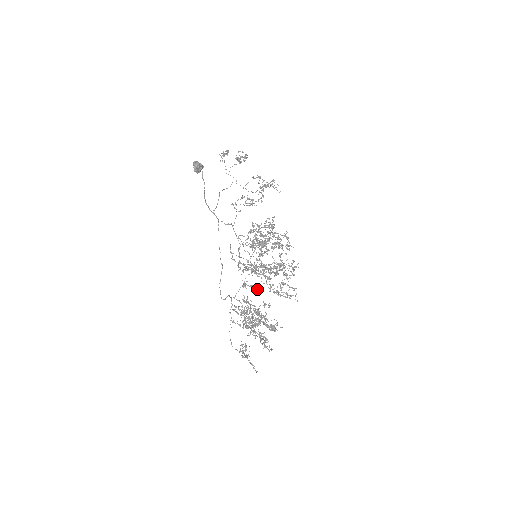
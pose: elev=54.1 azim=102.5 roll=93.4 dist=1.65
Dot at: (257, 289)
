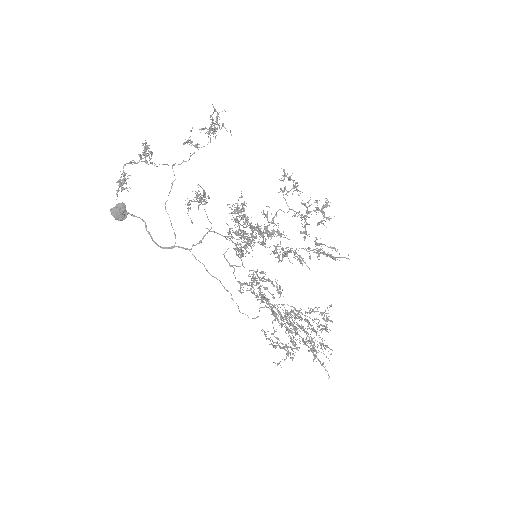
Dot at: (273, 313)
